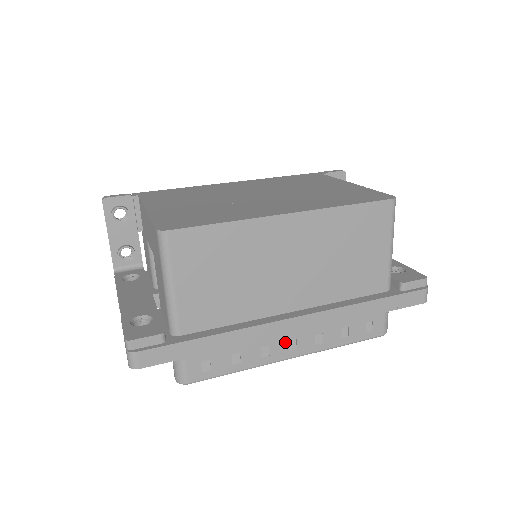
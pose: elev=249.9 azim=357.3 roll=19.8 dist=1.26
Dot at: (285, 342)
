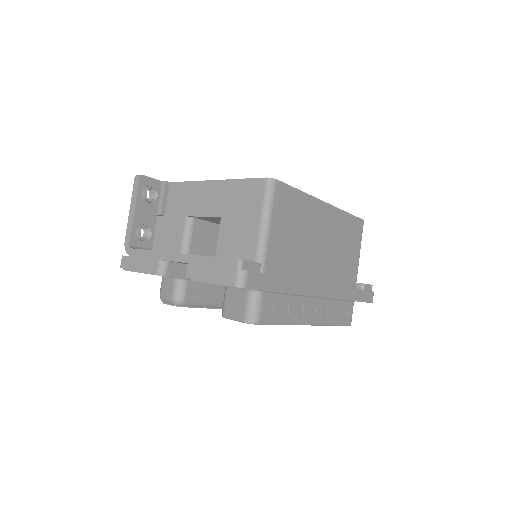
Dot at: (311, 308)
